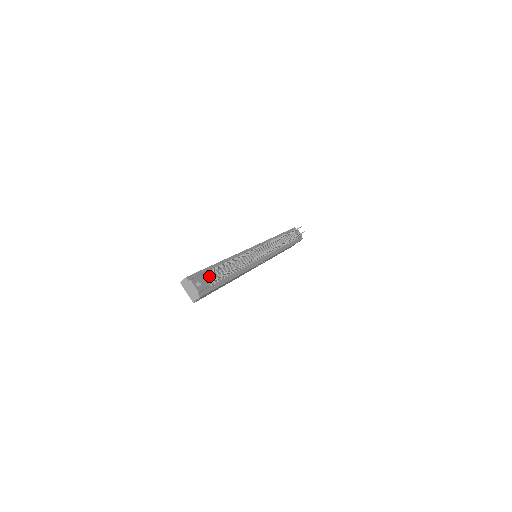
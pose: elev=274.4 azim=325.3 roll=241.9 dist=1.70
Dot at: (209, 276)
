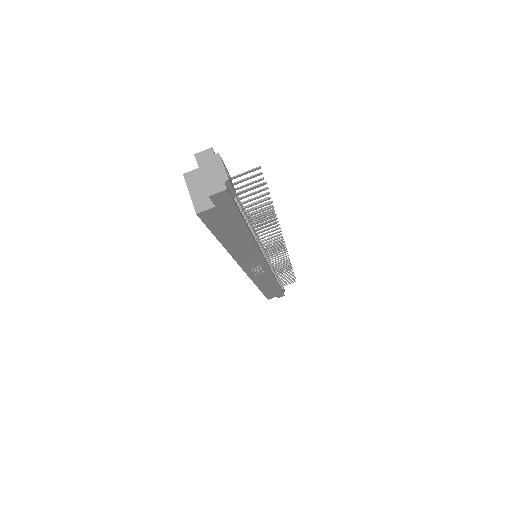
Dot at: occluded
